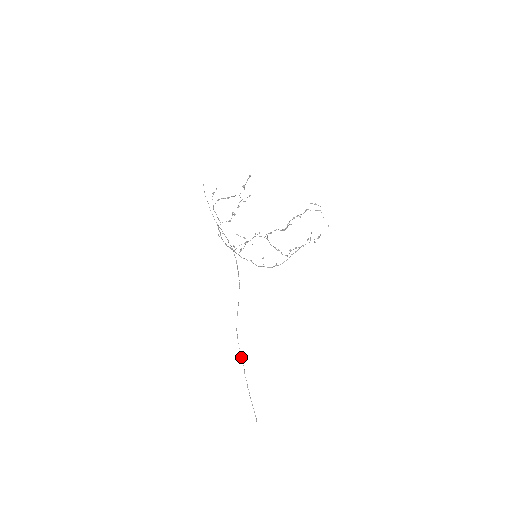
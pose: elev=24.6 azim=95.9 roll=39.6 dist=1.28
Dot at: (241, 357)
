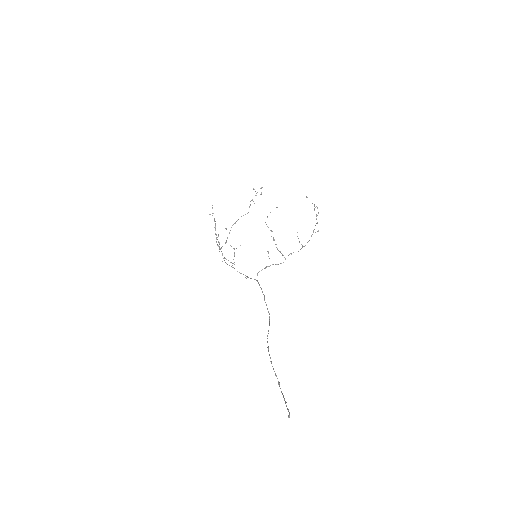
Dot at: (268, 349)
